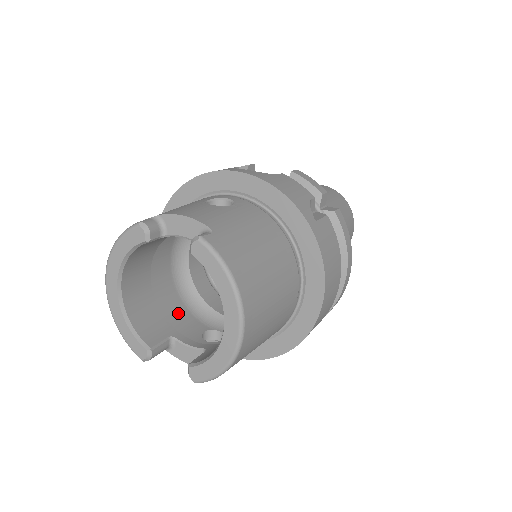
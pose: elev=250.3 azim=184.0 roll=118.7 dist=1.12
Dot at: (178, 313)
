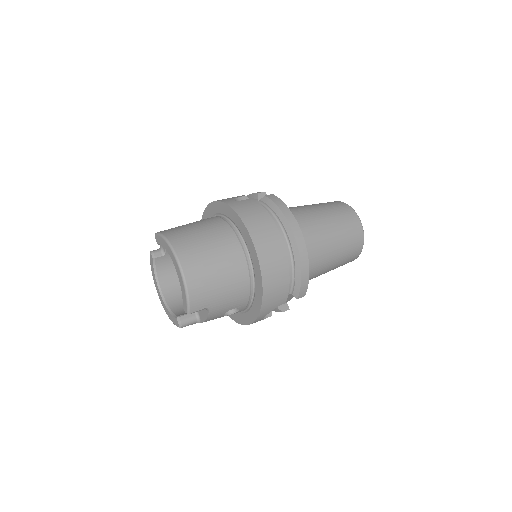
Dot at: occluded
